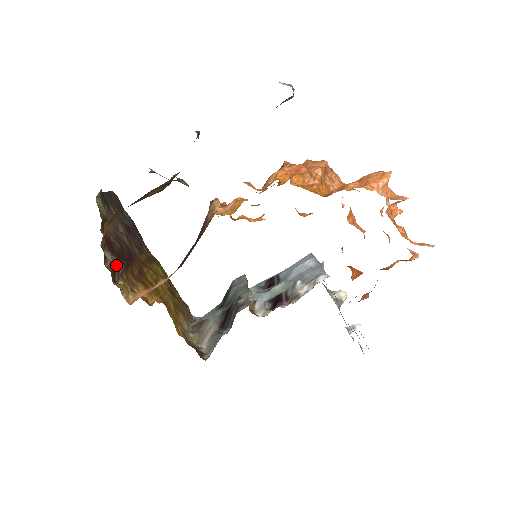
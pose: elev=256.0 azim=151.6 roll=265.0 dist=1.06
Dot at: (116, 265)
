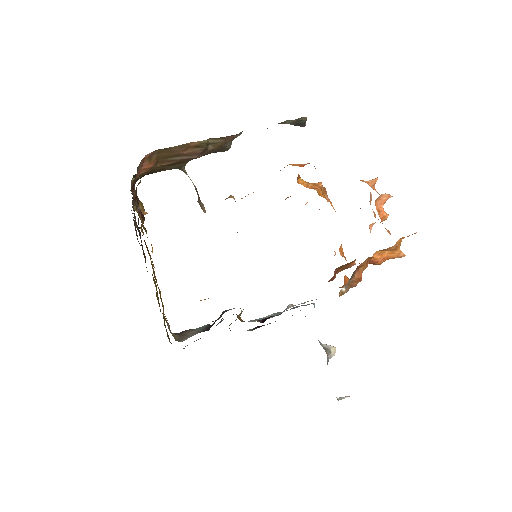
Dot at: (138, 201)
